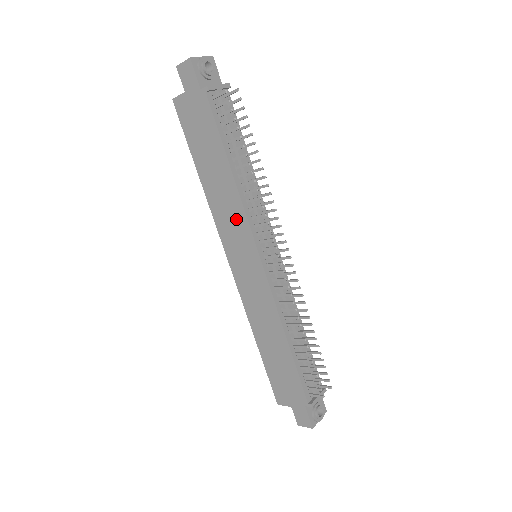
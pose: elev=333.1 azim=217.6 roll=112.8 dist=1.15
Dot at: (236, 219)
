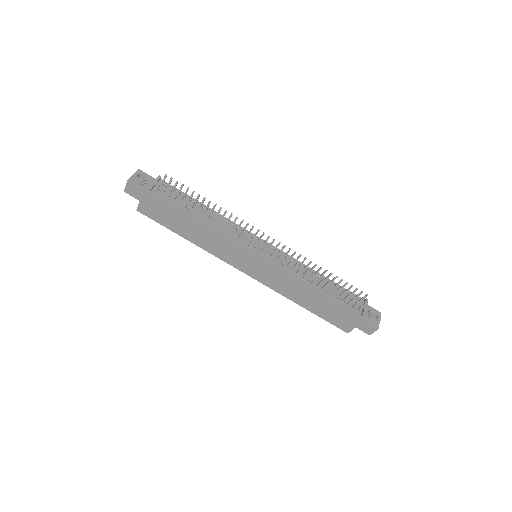
Dot at: (226, 245)
